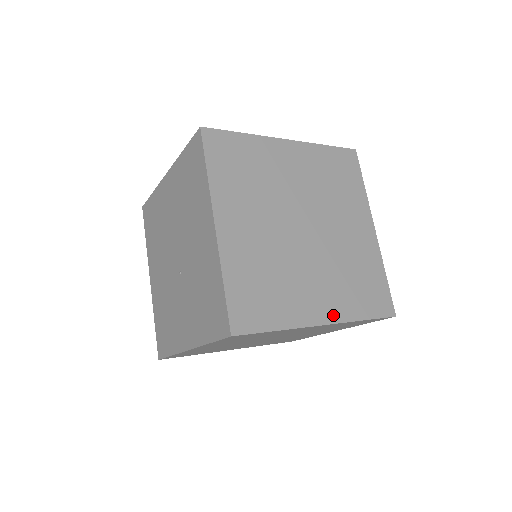
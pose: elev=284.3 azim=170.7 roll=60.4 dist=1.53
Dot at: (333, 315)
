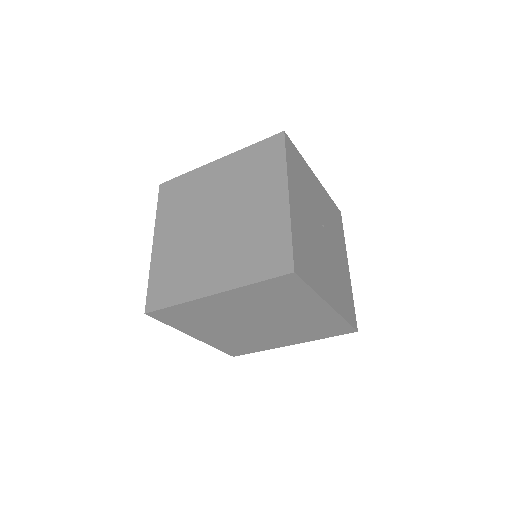
Dot at: (224, 285)
